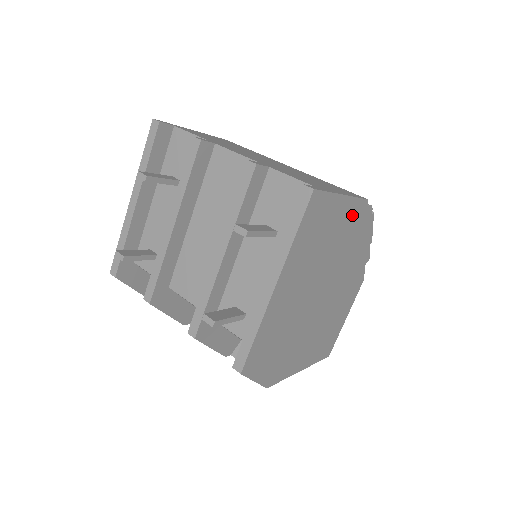
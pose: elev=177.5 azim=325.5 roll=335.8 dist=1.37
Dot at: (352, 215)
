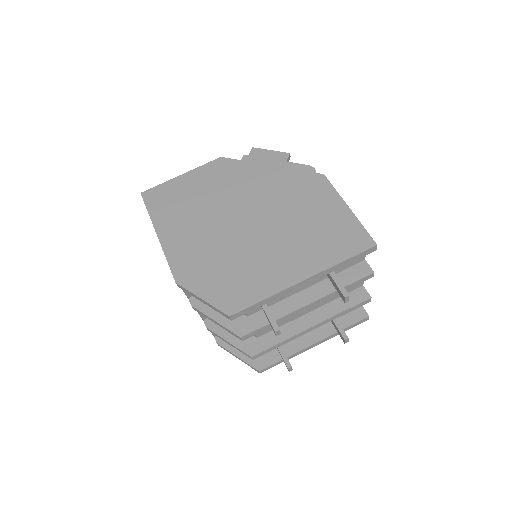
Dot at: occluded
